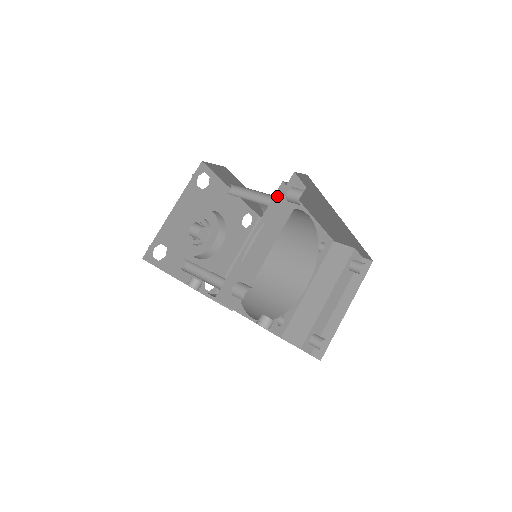
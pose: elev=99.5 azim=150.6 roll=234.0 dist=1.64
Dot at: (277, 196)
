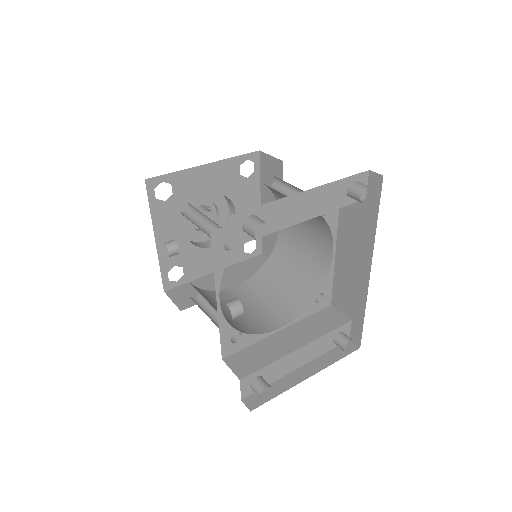
Dot at: occluded
